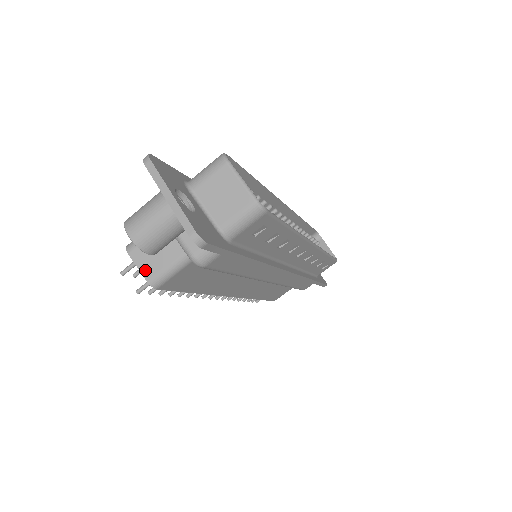
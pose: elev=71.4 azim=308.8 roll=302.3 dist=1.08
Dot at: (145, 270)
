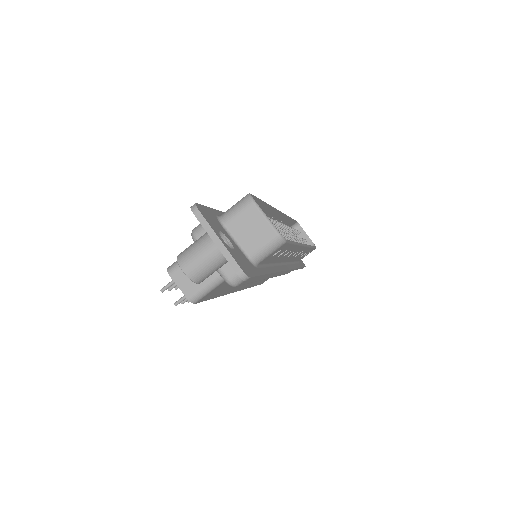
Dot at: (186, 290)
